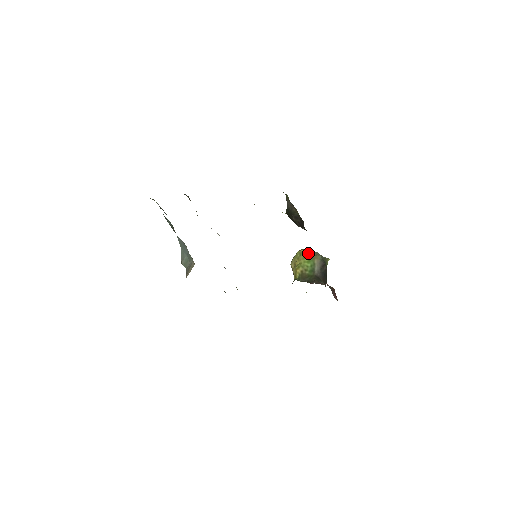
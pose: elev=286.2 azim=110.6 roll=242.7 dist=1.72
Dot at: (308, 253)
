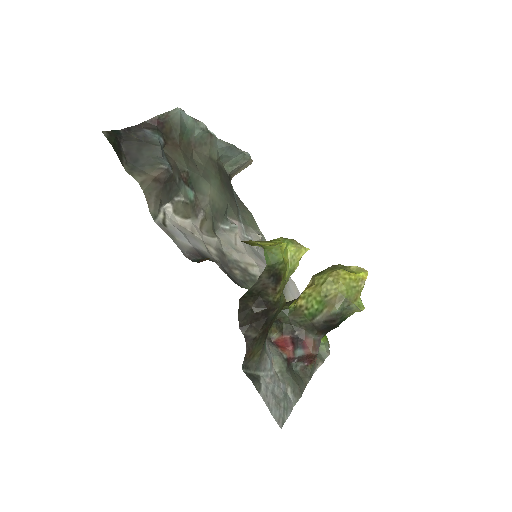
Dot at: (333, 289)
